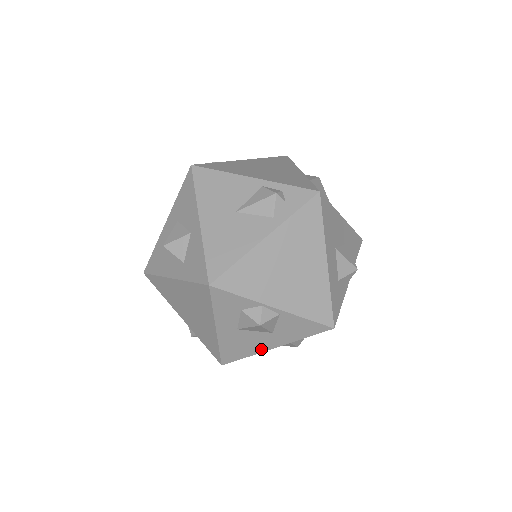
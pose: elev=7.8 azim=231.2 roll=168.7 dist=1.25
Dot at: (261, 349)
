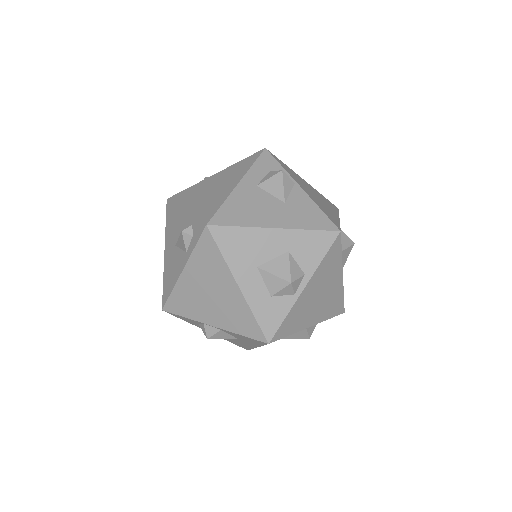
Dot at: (251, 346)
